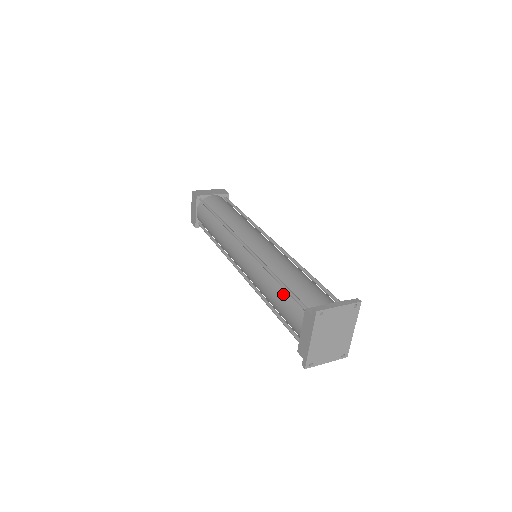
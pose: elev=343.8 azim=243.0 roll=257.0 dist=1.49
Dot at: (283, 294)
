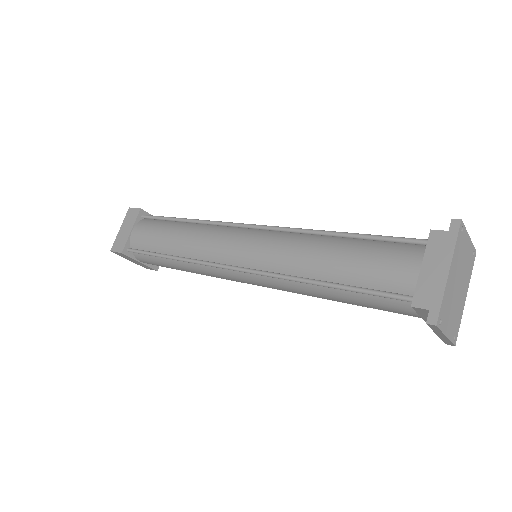
Dot at: (361, 244)
